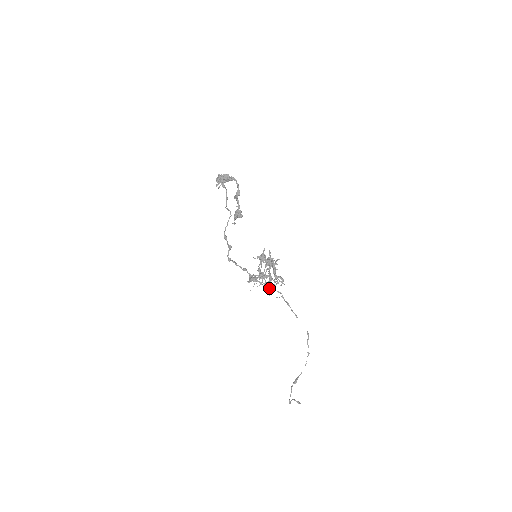
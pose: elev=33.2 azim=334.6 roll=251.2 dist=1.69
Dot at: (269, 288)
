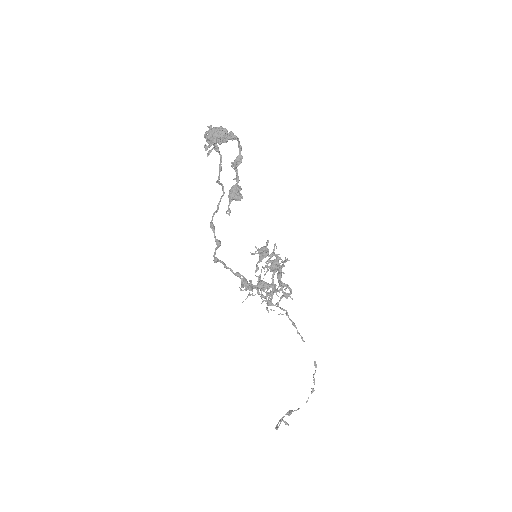
Dot at: (270, 304)
